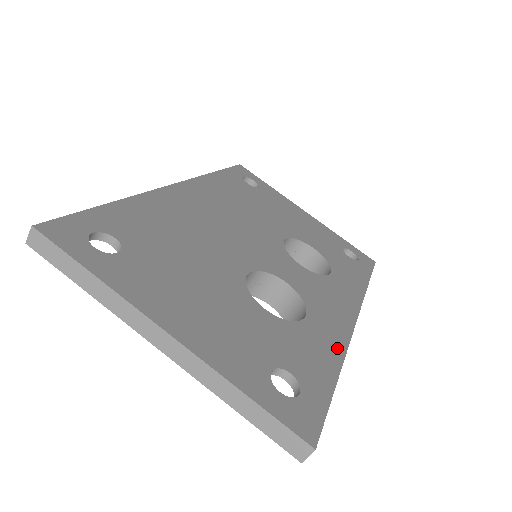
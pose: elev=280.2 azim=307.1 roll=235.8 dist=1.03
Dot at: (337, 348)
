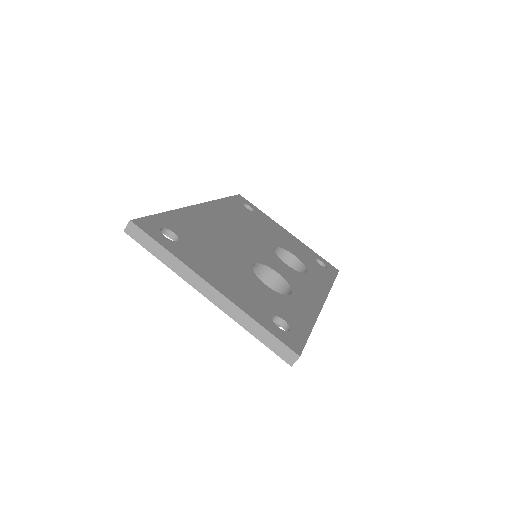
Dot at: (312, 314)
